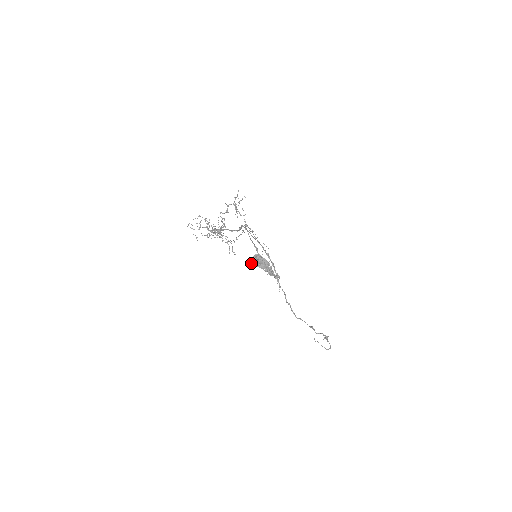
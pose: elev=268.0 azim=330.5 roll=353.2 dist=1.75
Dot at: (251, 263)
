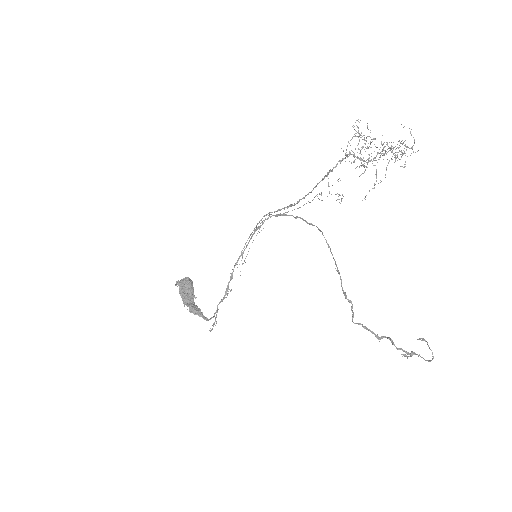
Dot at: (178, 282)
